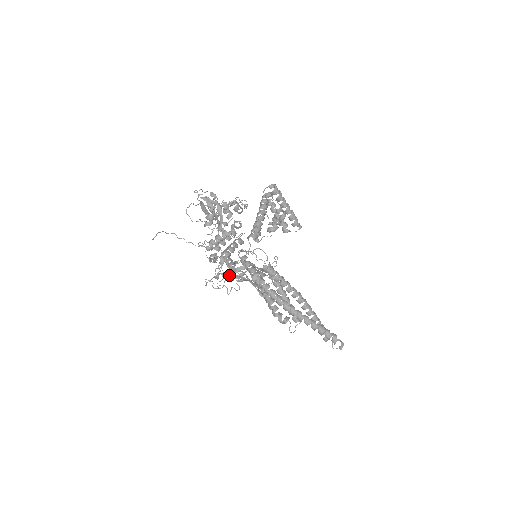
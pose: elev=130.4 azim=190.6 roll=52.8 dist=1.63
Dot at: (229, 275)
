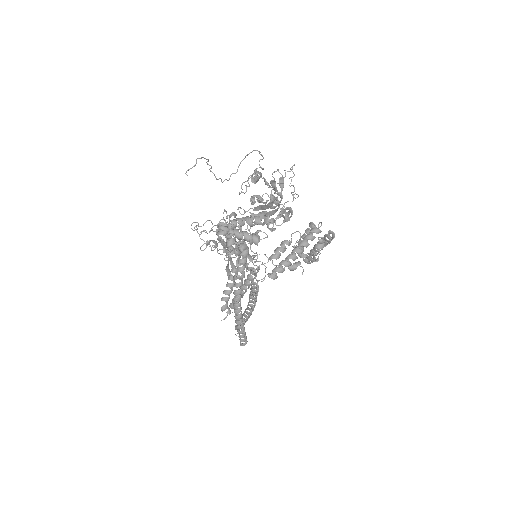
Dot at: occluded
